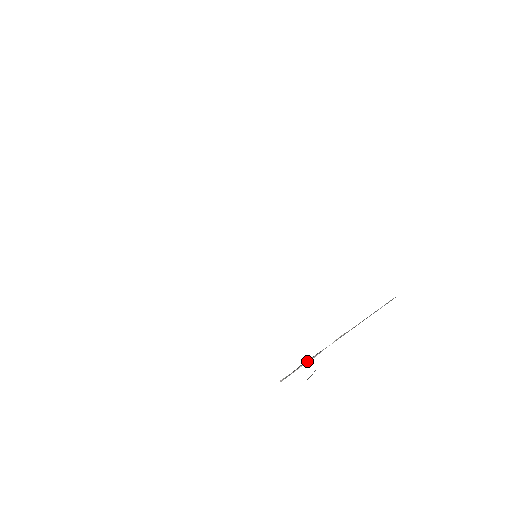
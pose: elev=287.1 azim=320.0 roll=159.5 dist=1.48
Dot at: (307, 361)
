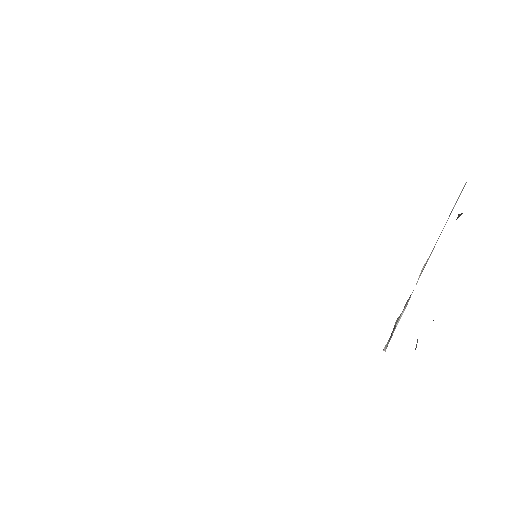
Dot at: (400, 316)
